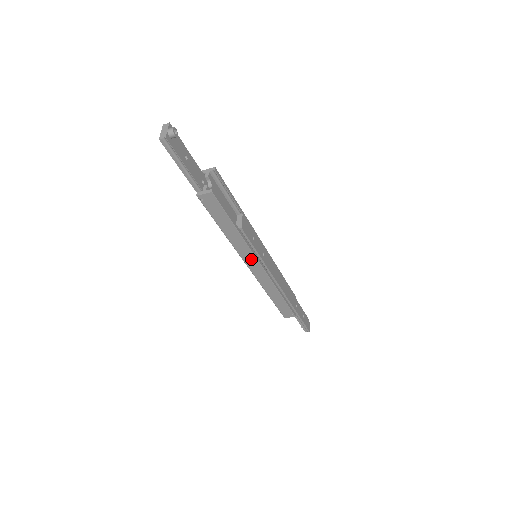
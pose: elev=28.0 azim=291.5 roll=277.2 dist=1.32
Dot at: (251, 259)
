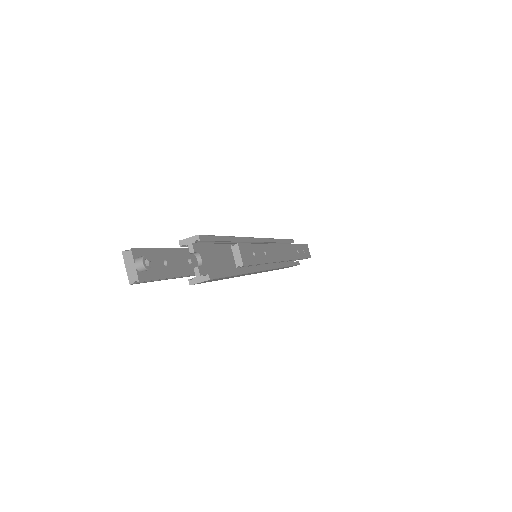
Dot at: (256, 272)
